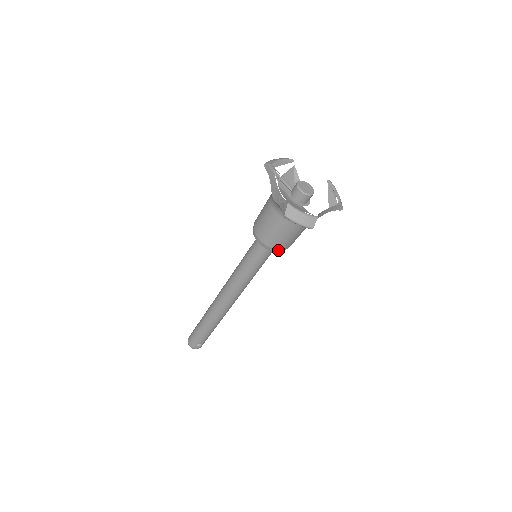
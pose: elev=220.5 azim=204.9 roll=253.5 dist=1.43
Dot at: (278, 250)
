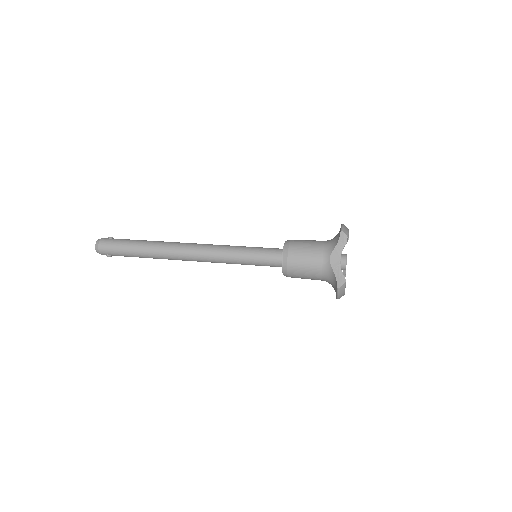
Dot at: (287, 276)
